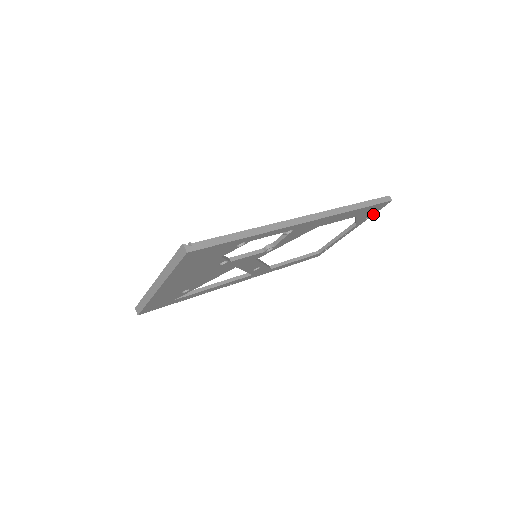
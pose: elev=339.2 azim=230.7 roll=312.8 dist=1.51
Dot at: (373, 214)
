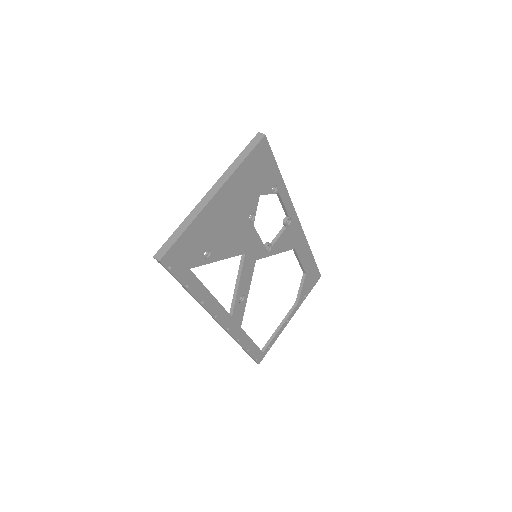
Dot at: (308, 293)
